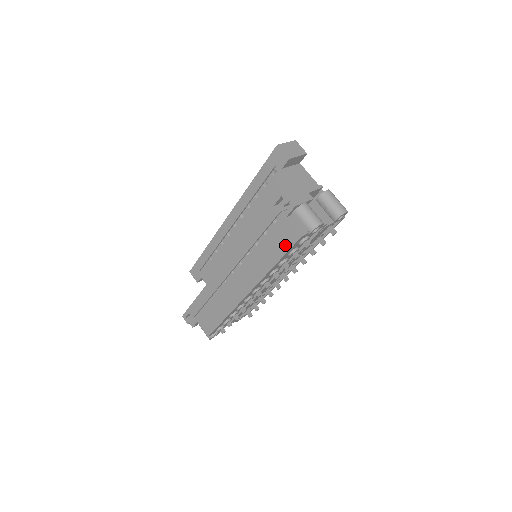
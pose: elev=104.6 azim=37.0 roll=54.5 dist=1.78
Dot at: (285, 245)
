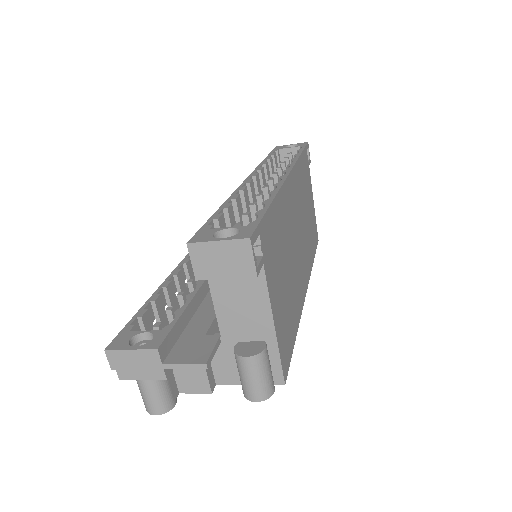
Dot at: occluded
